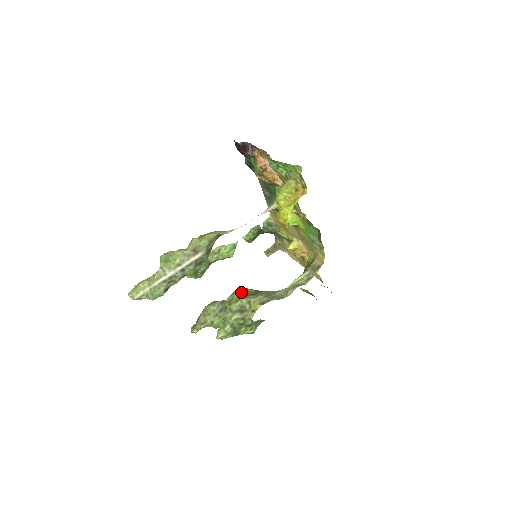
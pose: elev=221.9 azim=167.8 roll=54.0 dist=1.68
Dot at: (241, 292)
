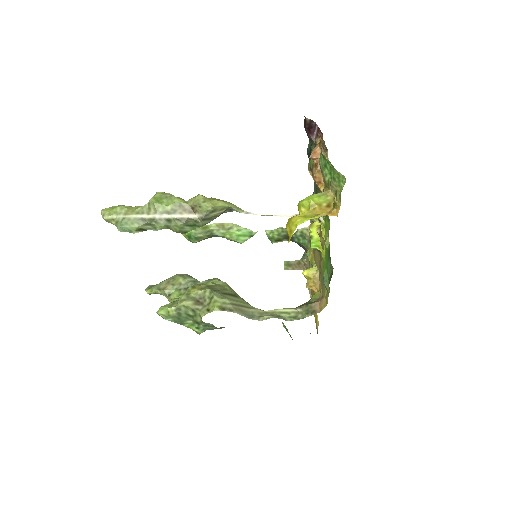
Dot at: (218, 283)
